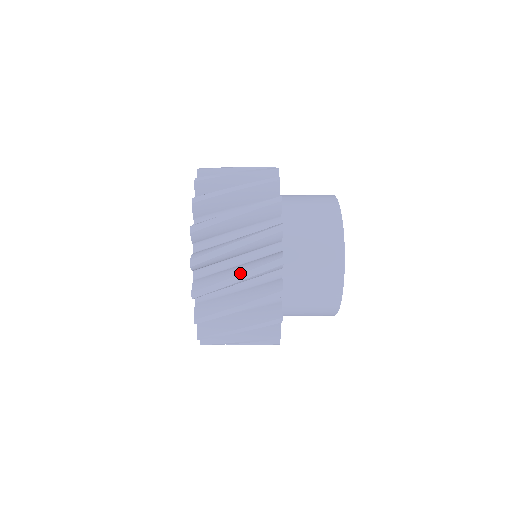
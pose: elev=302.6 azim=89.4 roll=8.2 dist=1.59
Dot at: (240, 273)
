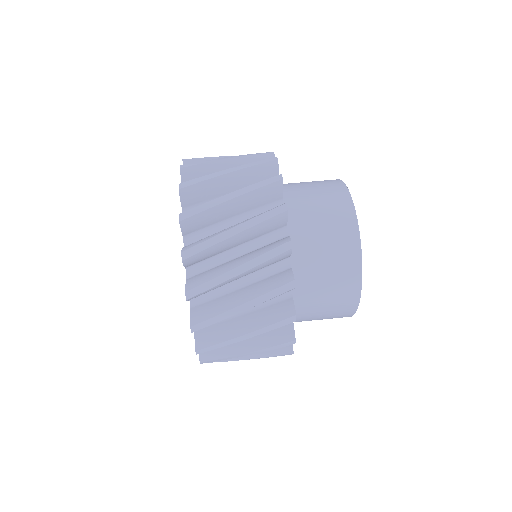
Dot at: (238, 224)
